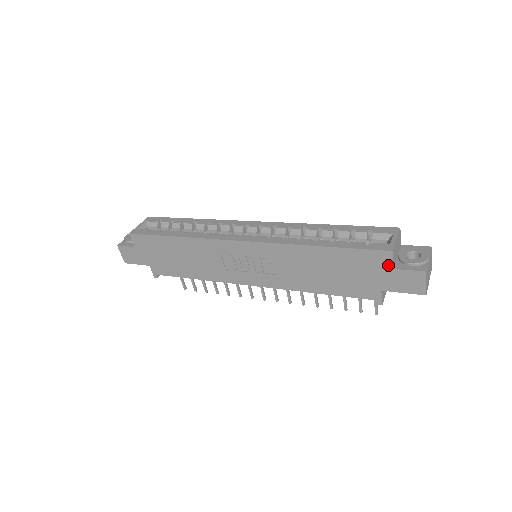
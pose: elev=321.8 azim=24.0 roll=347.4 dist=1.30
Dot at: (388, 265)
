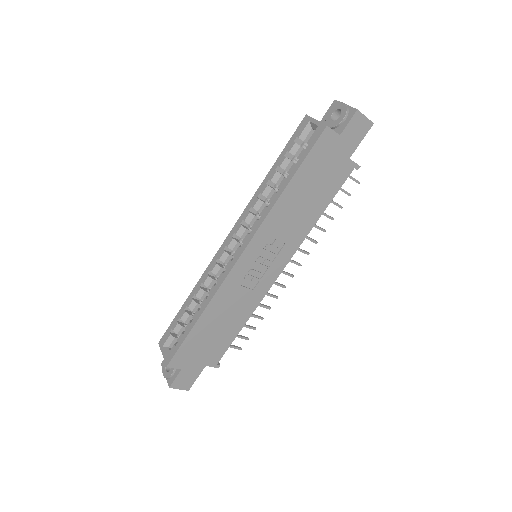
Dot at: (335, 138)
